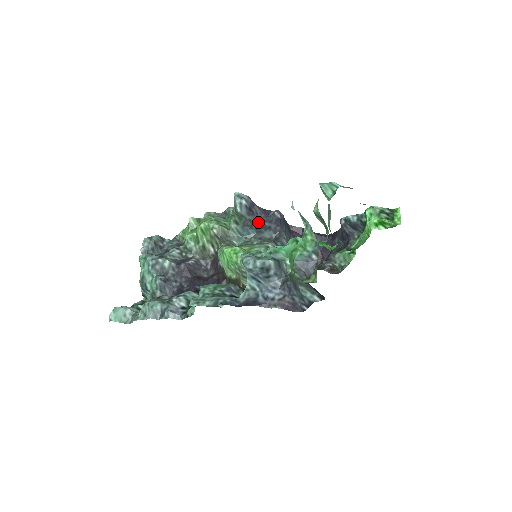
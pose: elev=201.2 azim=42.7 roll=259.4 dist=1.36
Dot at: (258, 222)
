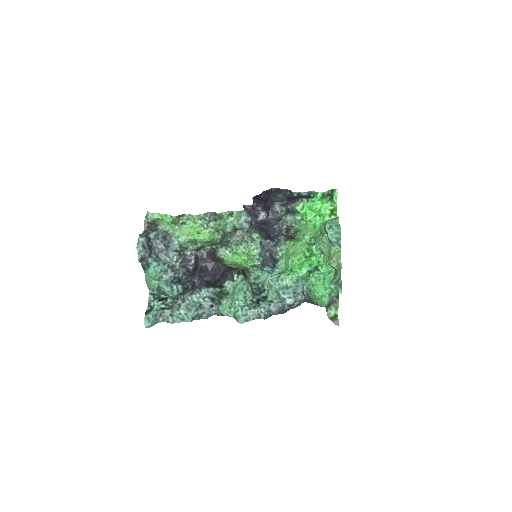
Dot at: occluded
